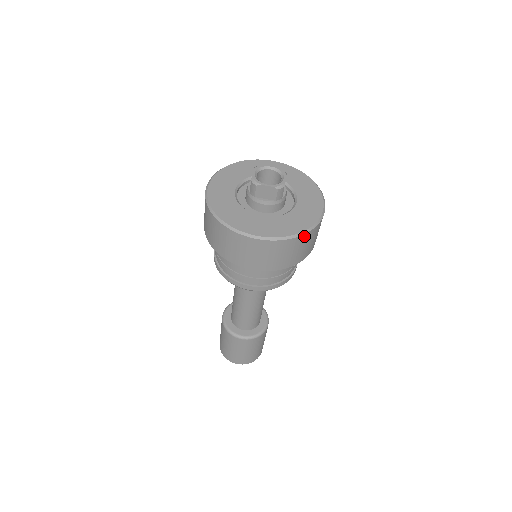
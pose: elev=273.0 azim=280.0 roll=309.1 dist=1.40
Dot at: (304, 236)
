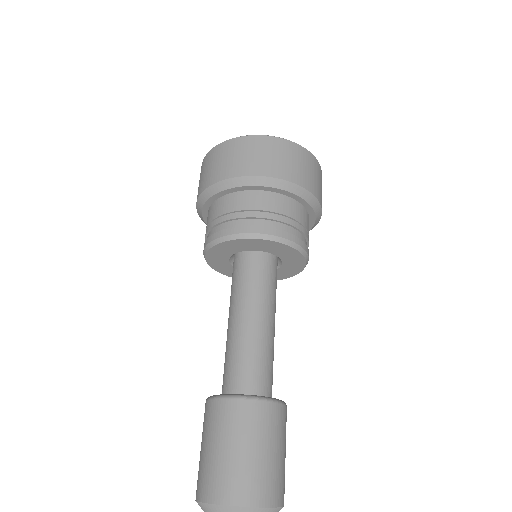
Dot at: (306, 152)
